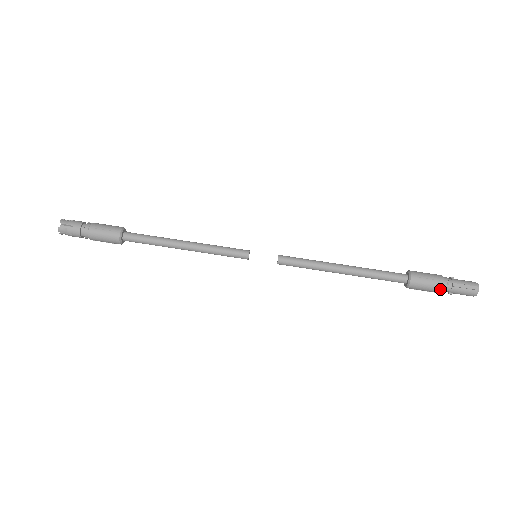
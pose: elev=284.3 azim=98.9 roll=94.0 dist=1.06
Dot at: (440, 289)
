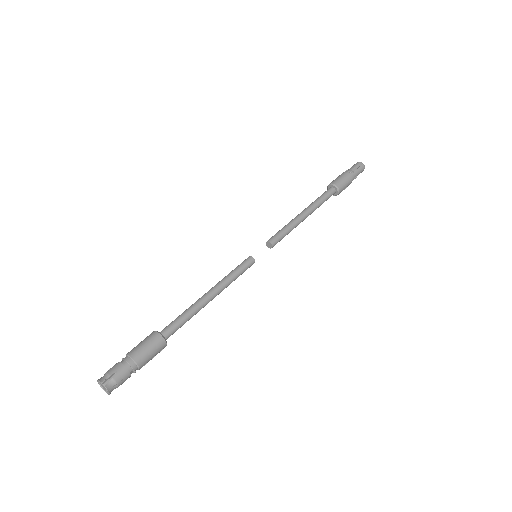
Dot at: (351, 178)
